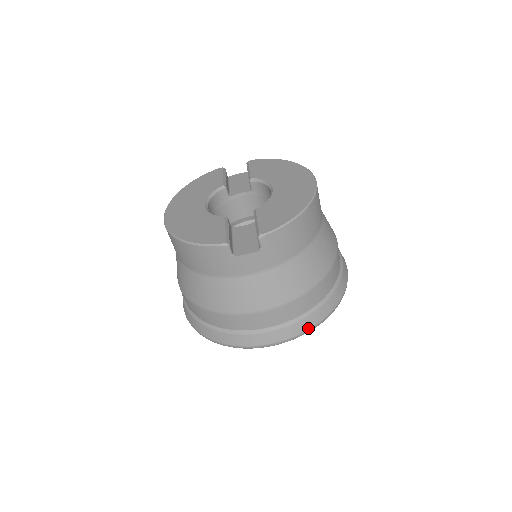
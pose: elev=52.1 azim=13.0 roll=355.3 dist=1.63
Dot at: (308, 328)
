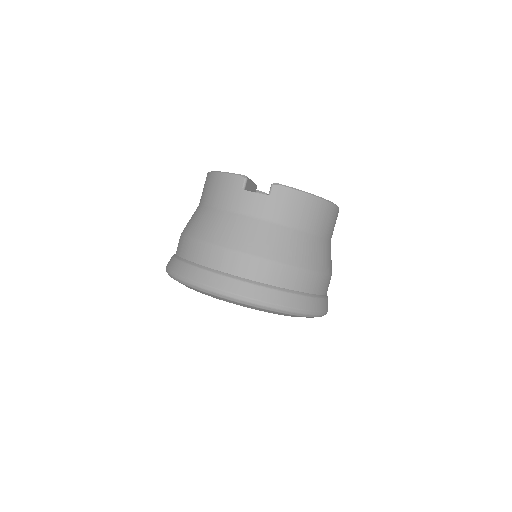
Dot at: (263, 300)
